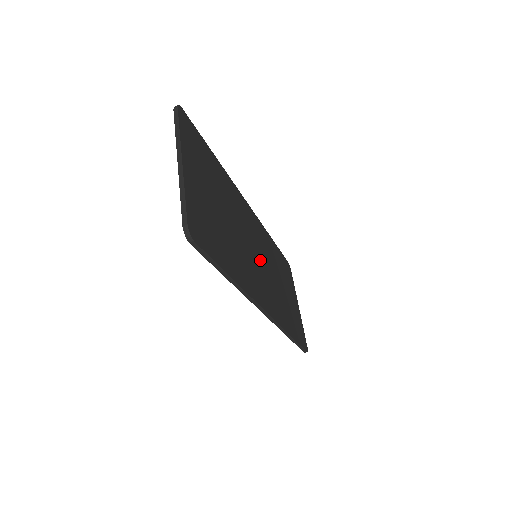
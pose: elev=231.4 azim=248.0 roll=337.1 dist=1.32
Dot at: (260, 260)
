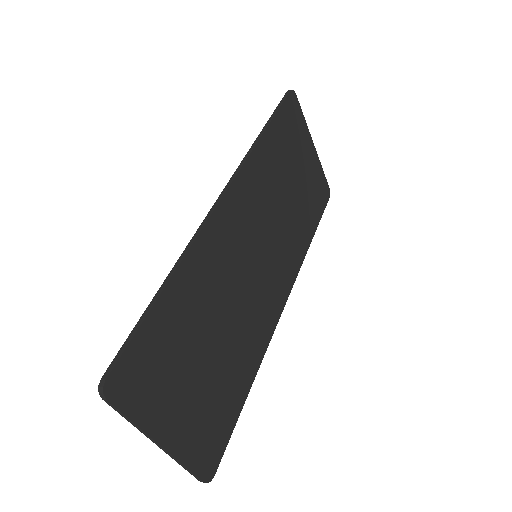
Dot at: (262, 252)
